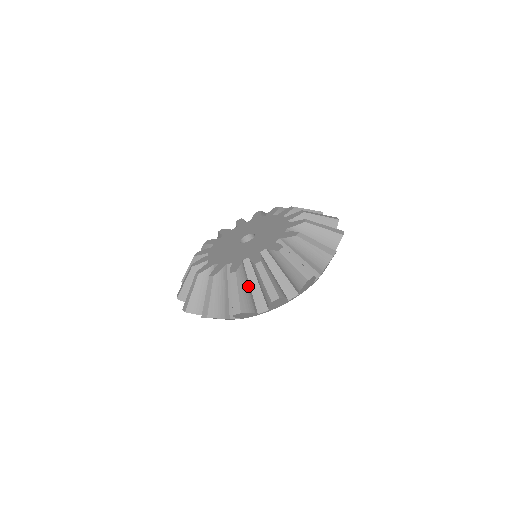
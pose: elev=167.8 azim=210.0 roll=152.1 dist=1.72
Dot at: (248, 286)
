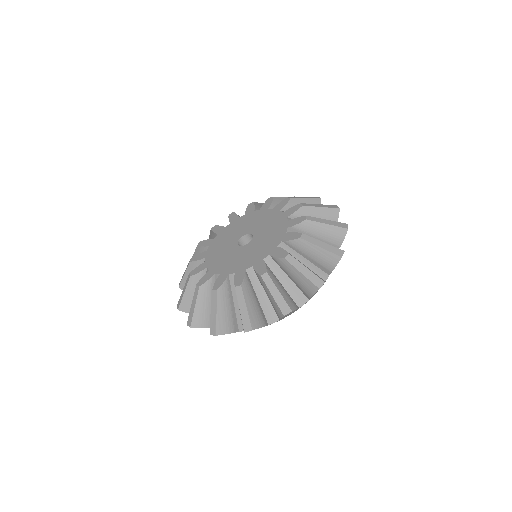
Dot at: (255, 298)
